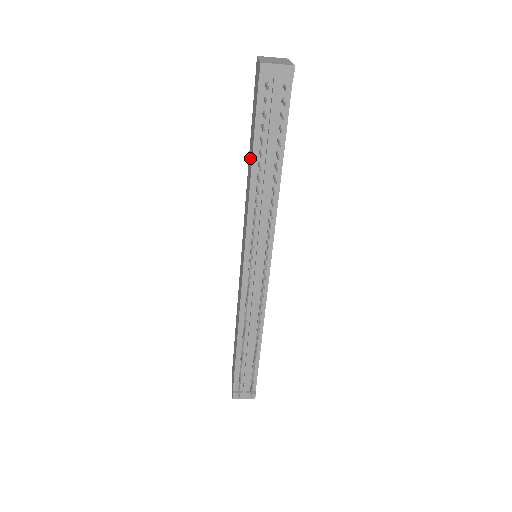
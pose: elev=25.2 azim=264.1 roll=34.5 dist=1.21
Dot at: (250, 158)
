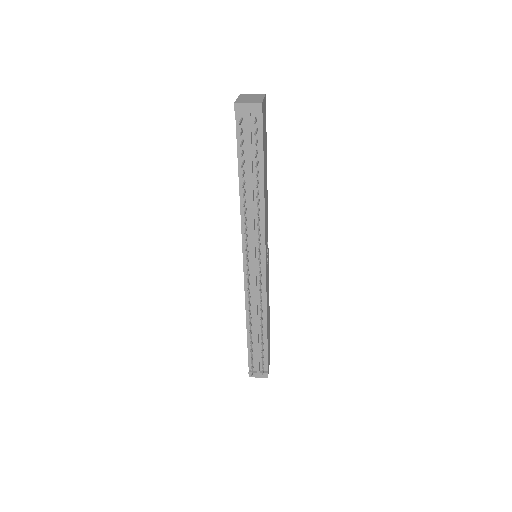
Dot at: occluded
